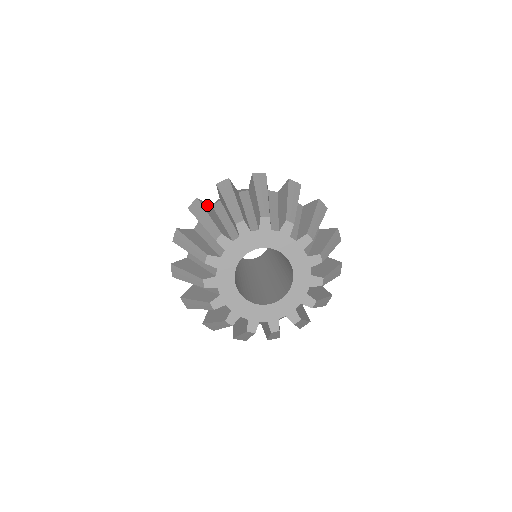
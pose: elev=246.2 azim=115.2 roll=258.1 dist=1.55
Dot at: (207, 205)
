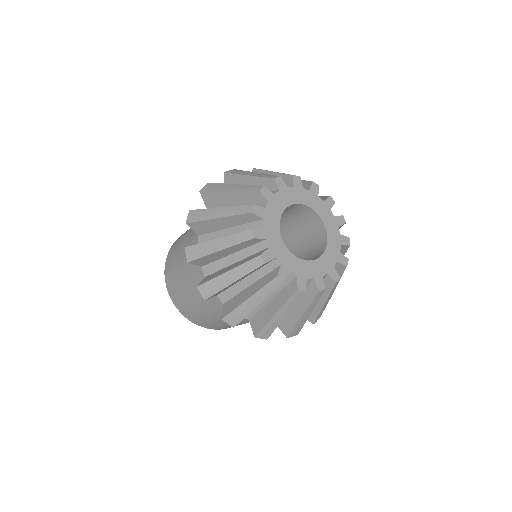
Dot at: occluded
